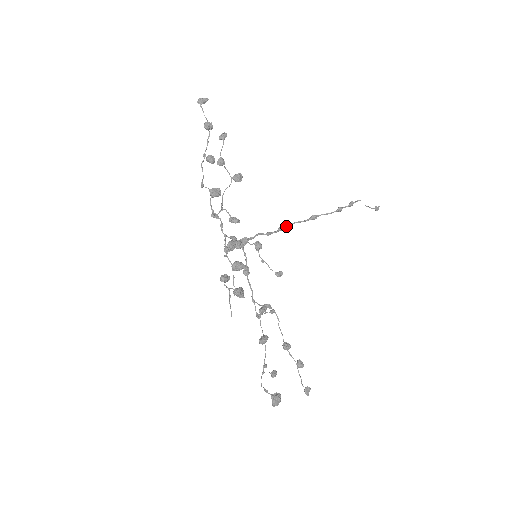
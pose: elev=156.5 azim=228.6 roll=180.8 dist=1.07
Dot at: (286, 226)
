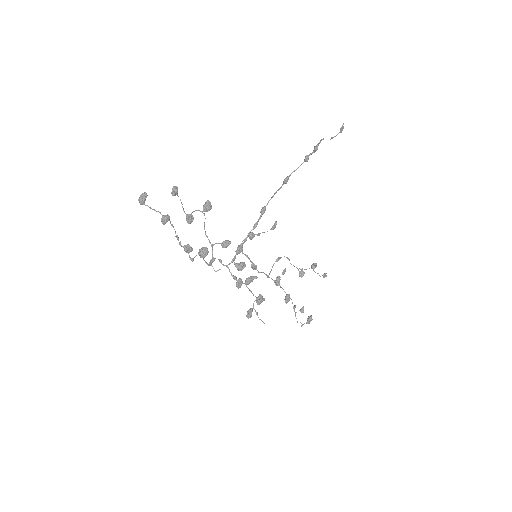
Dot at: occluded
